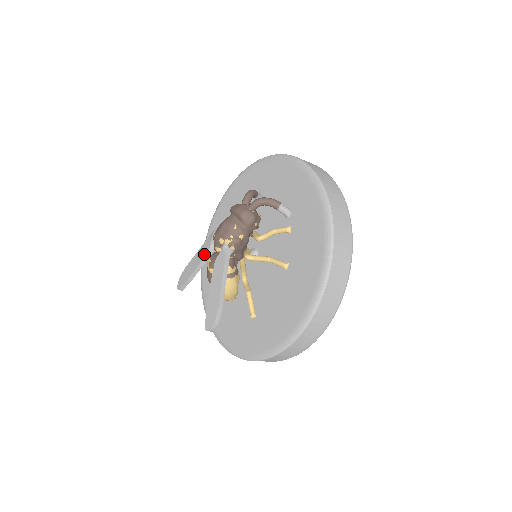
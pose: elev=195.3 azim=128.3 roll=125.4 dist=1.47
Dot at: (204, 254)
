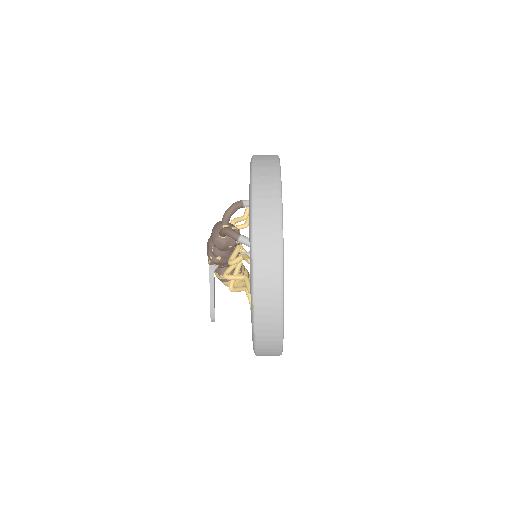
Dot at: occluded
